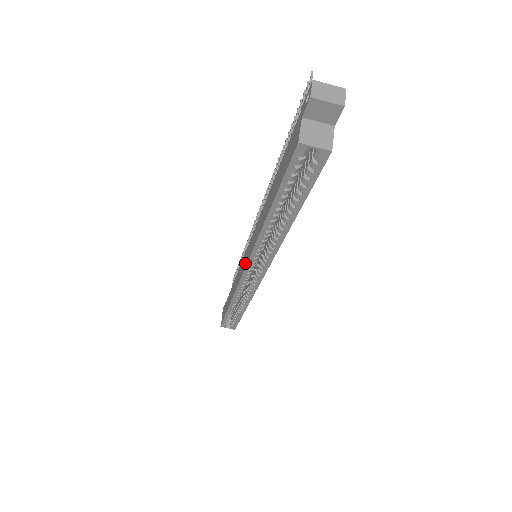
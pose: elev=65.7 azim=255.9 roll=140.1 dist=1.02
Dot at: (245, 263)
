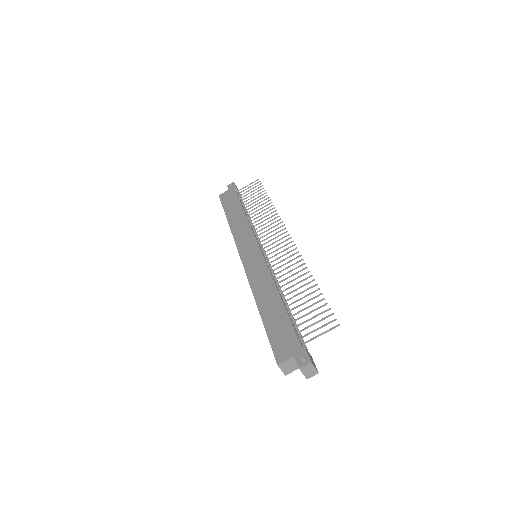
Dot at: (246, 257)
